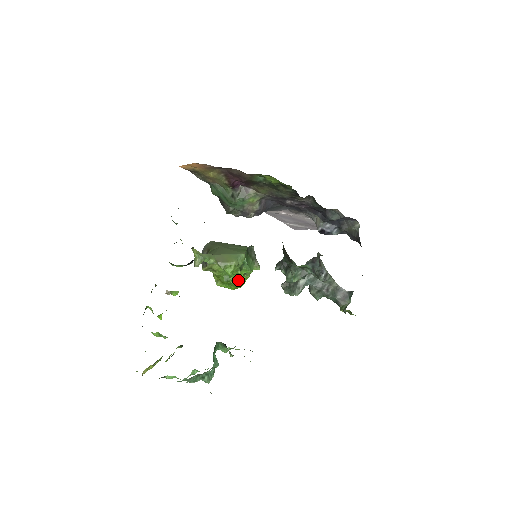
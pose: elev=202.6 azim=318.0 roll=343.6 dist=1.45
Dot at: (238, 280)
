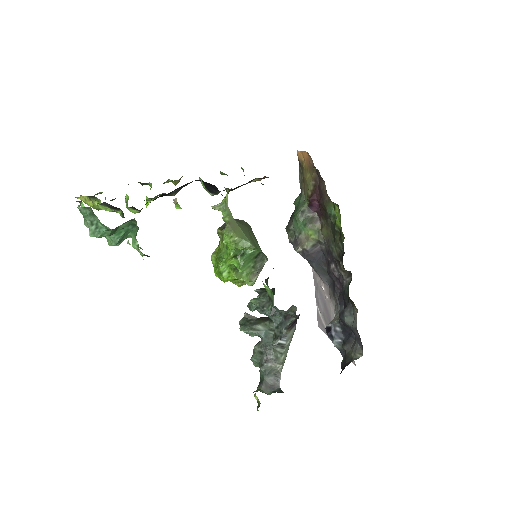
Dot at: (227, 270)
